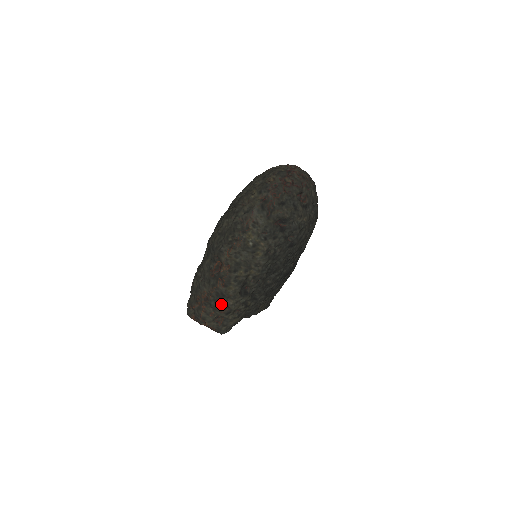
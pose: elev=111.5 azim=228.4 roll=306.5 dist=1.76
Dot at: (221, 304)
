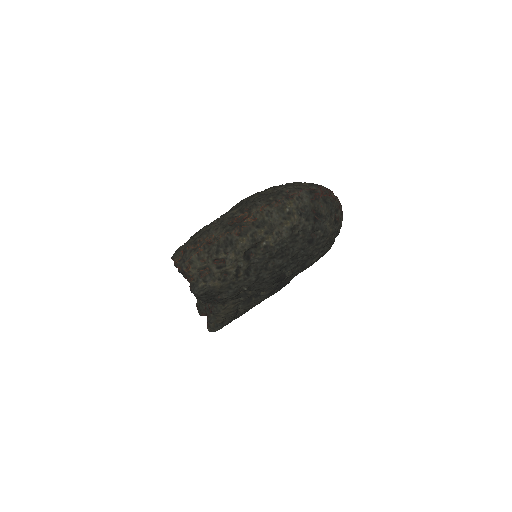
Dot at: (221, 253)
